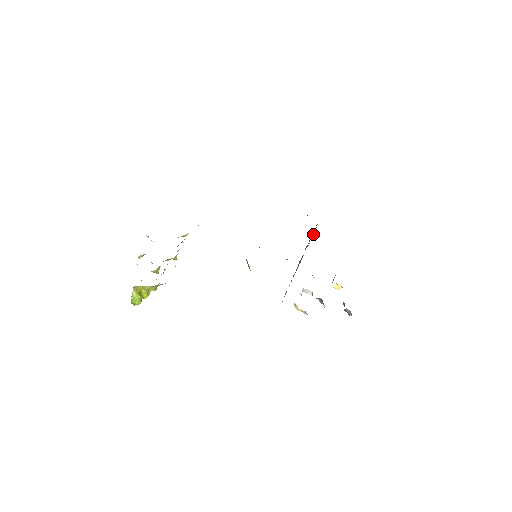
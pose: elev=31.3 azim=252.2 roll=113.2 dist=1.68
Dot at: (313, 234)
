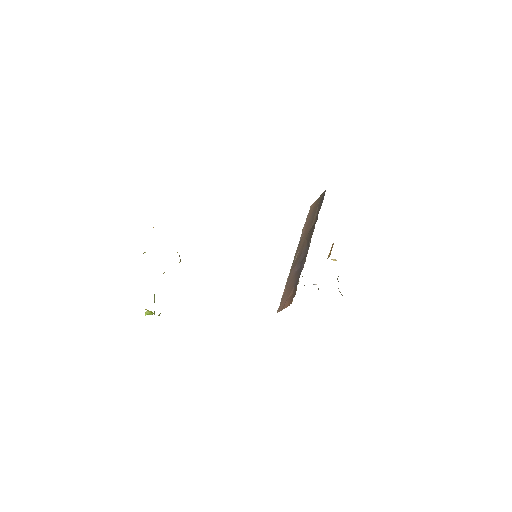
Dot at: (314, 223)
